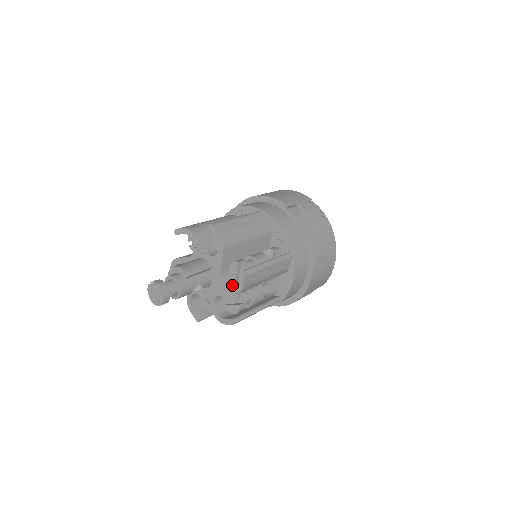
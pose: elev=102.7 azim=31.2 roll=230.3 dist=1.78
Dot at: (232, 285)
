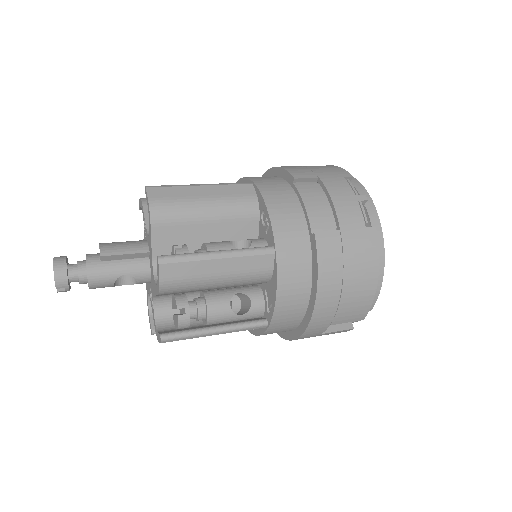
Dot at: occluded
